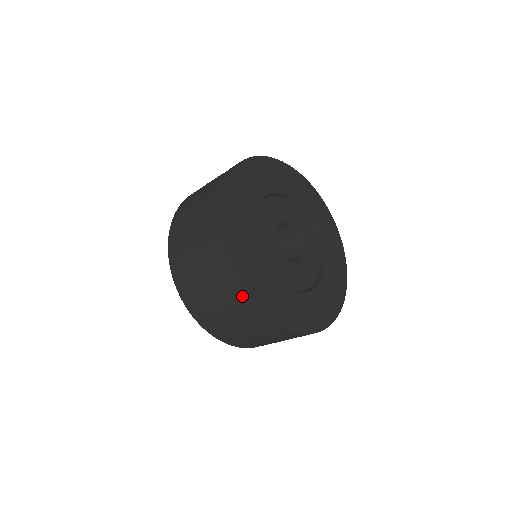
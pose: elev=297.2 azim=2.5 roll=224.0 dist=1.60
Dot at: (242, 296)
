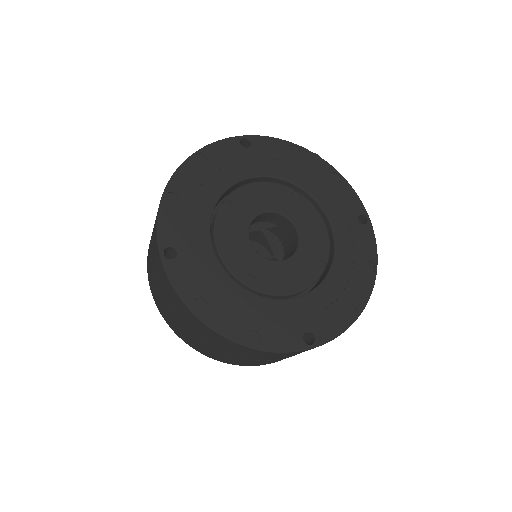
Dot at: (164, 275)
